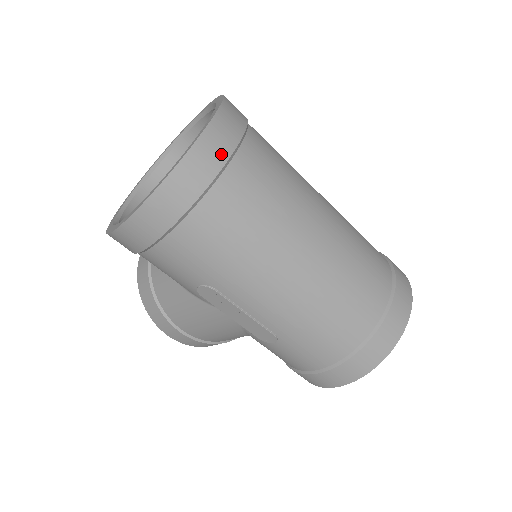
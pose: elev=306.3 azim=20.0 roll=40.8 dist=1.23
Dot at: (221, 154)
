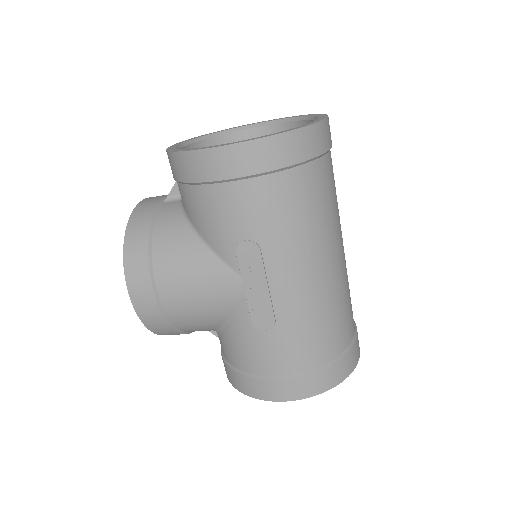
Dot at: (328, 143)
